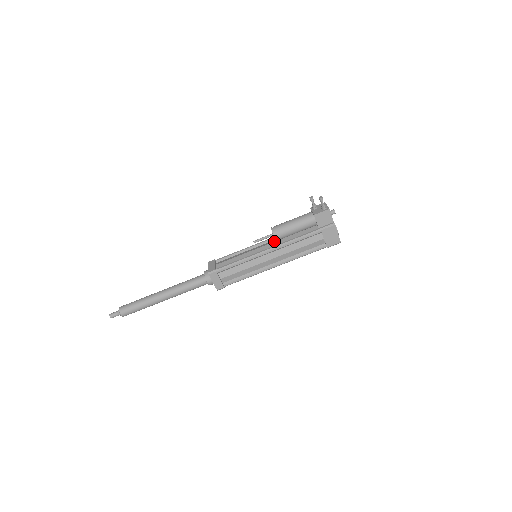
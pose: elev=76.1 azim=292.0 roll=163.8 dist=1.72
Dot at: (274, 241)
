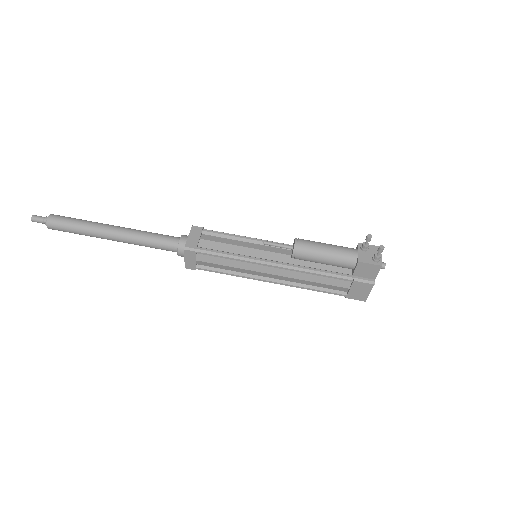
Dot at: (289, 254)
